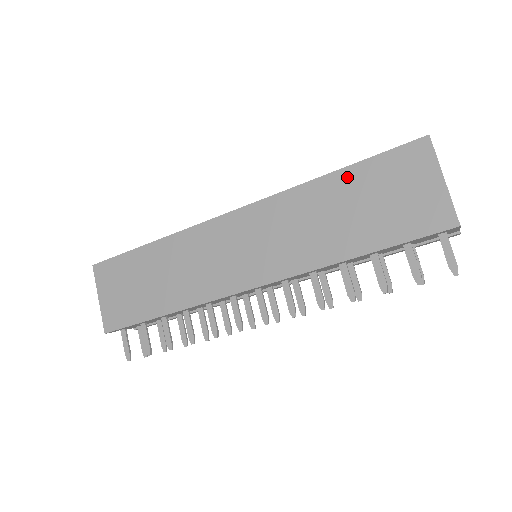
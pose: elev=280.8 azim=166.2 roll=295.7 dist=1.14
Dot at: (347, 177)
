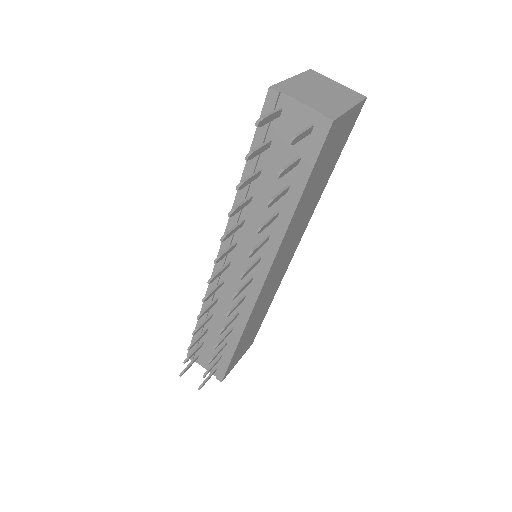
Dot at: occluded
